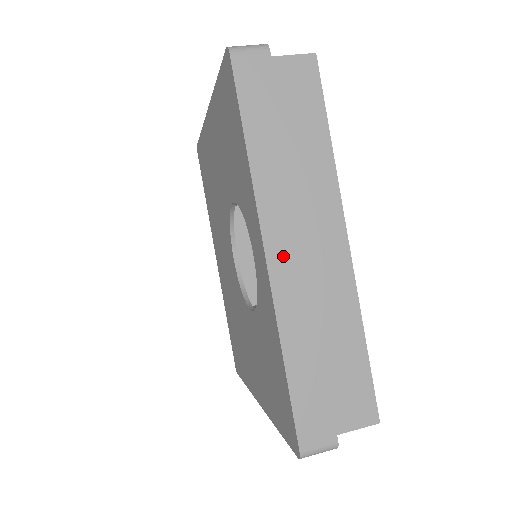
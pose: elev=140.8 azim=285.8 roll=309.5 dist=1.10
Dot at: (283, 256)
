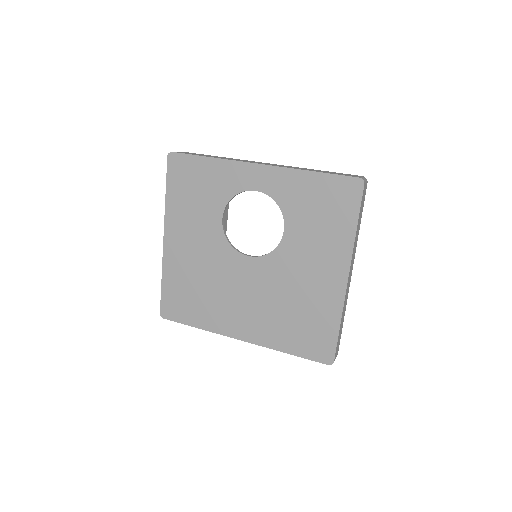
Dot at: occluded
